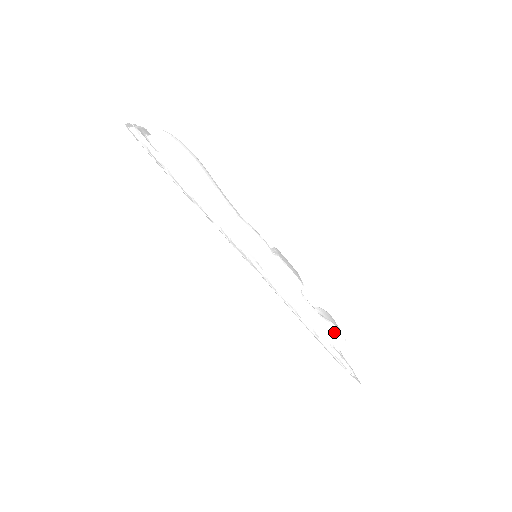
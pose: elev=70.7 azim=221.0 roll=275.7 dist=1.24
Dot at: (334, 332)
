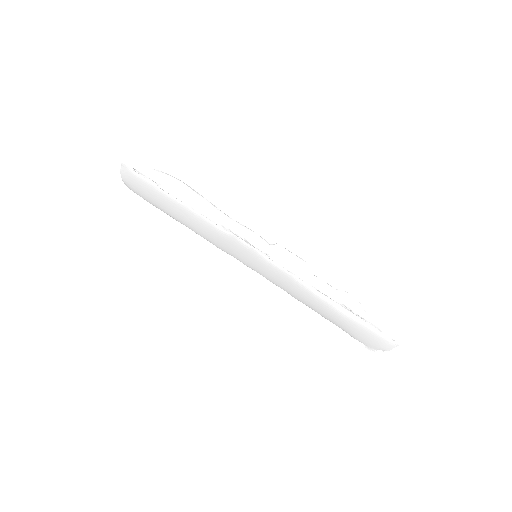
Dot at: (351, 300)
